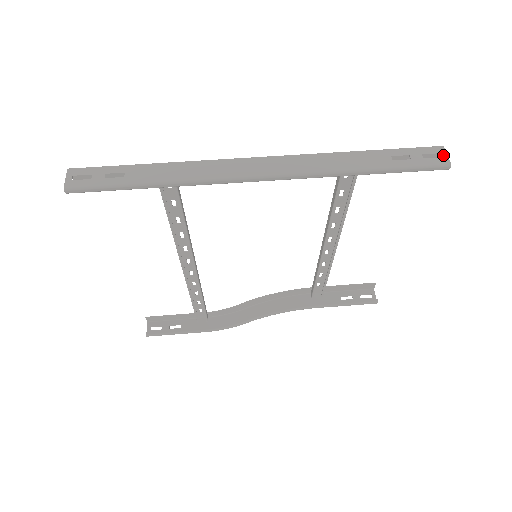
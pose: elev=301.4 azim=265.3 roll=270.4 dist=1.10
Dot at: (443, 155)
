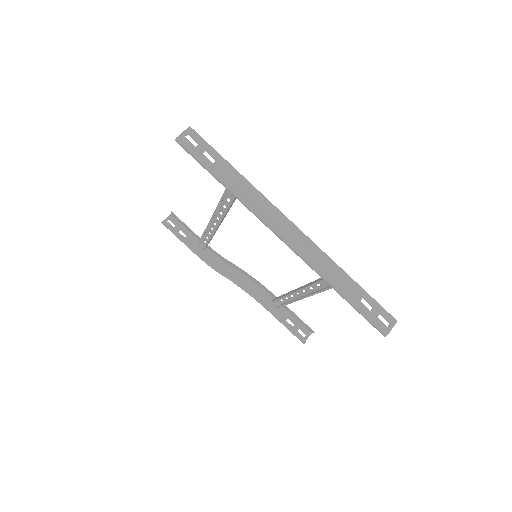
Dot at: (390, 326)
